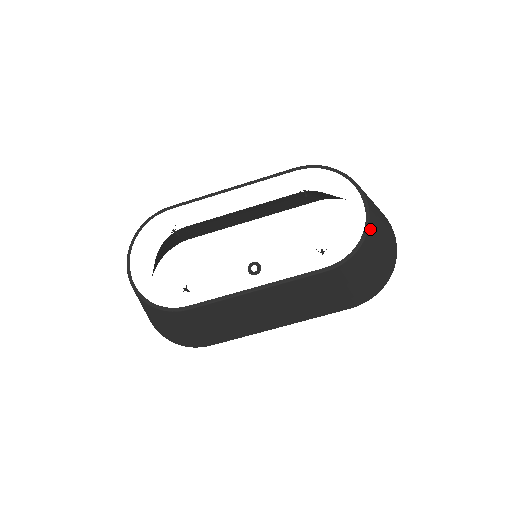
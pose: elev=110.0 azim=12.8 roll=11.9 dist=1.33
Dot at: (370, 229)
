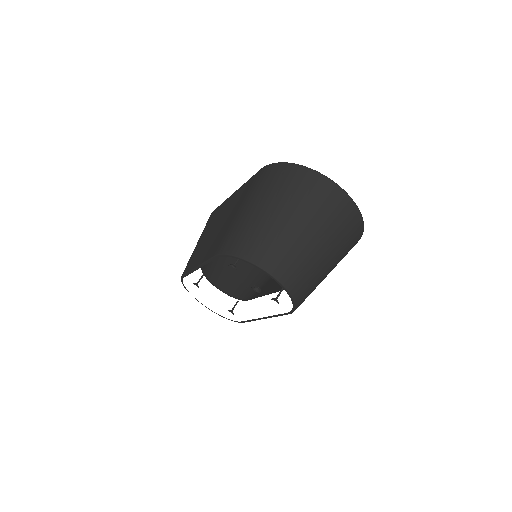
Dot at: (293, 290)
